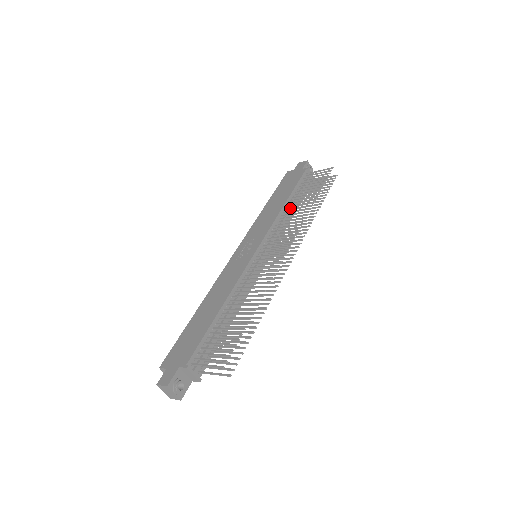
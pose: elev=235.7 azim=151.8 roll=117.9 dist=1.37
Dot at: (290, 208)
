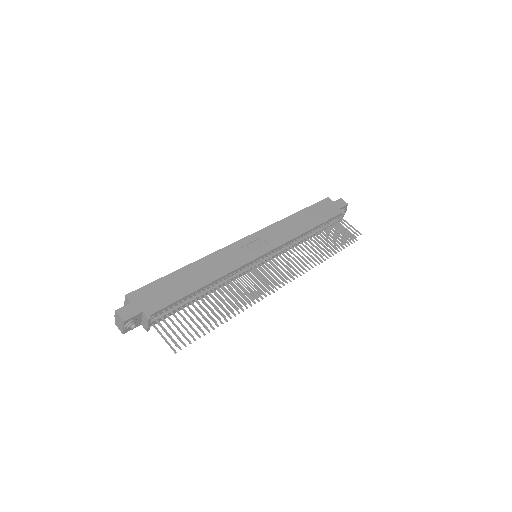
Dot at: (308, 239)
